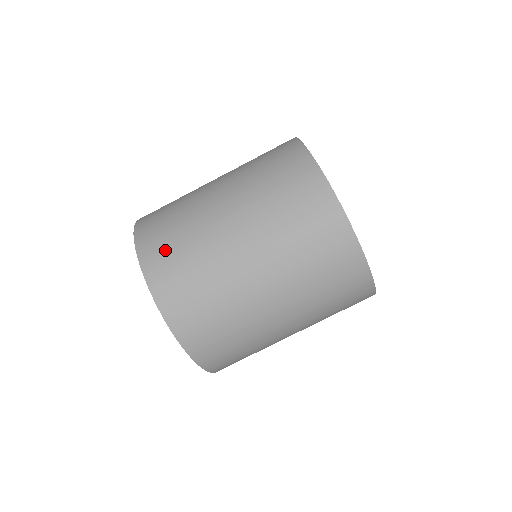
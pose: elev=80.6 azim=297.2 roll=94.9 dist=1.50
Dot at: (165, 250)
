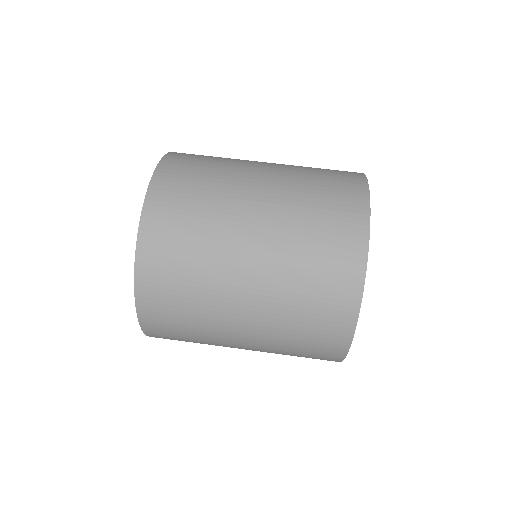
Dot at: (173, 223)
